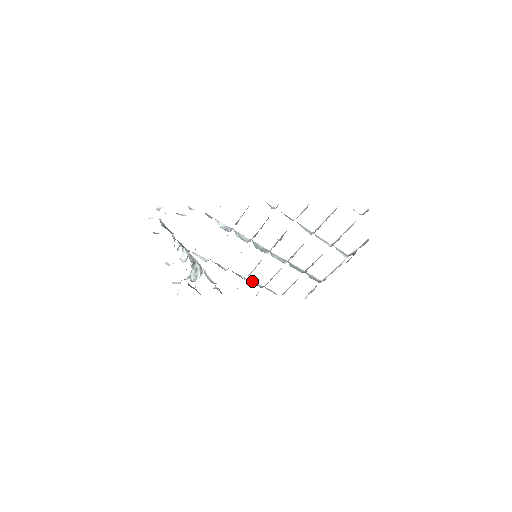
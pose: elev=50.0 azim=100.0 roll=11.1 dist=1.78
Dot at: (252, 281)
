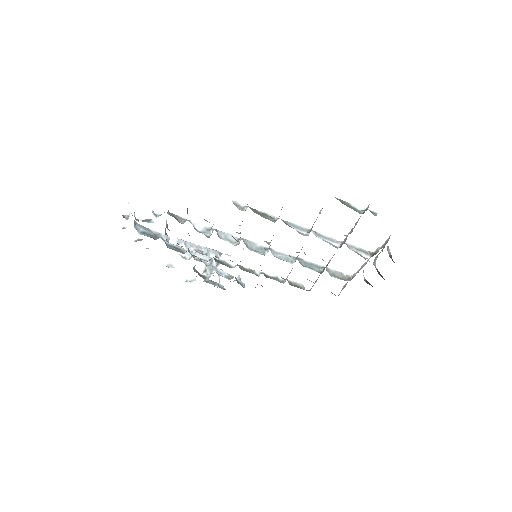
Dot at: (271, 275)
